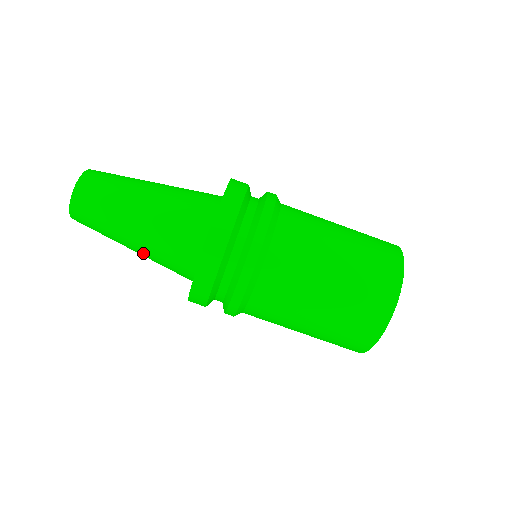
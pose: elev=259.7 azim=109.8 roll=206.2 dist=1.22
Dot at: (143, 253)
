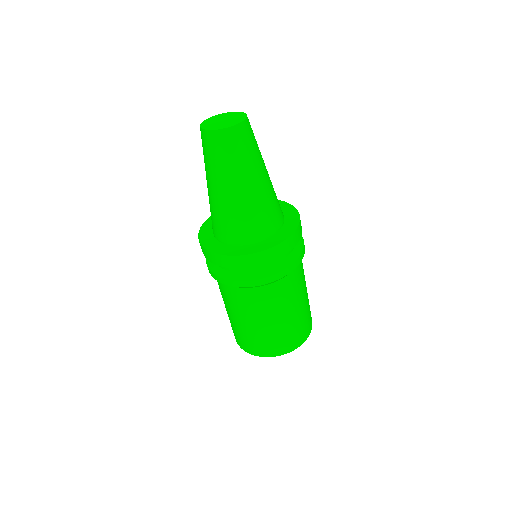
Dot at: occluded
